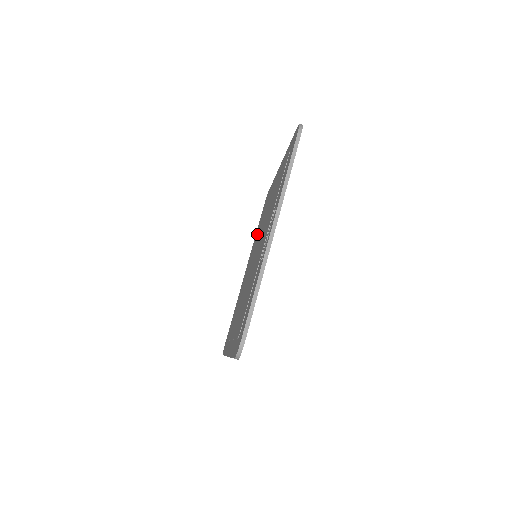
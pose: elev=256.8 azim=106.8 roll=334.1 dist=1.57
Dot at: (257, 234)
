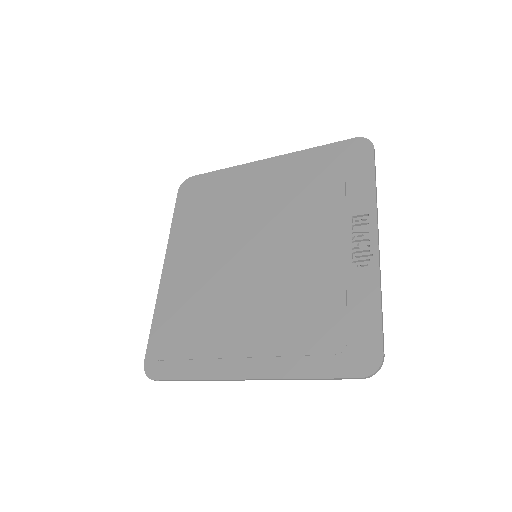
Dot at: (206, 226)
